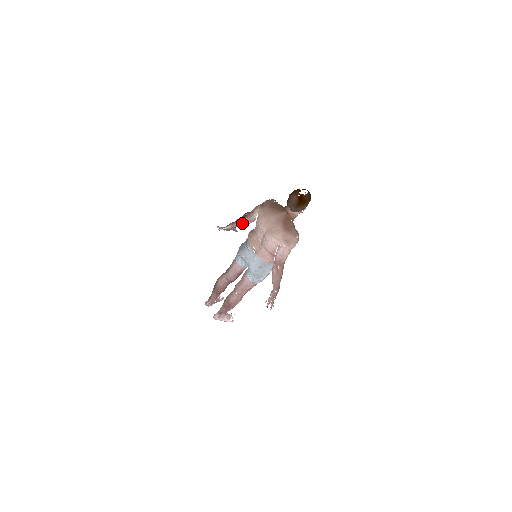
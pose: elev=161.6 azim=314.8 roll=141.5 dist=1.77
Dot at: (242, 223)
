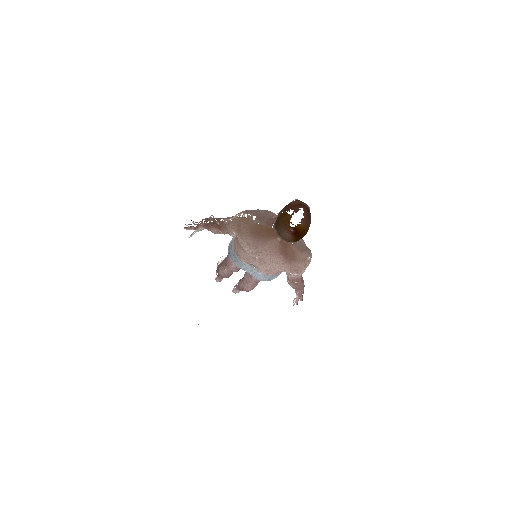
Dot at: occluded
